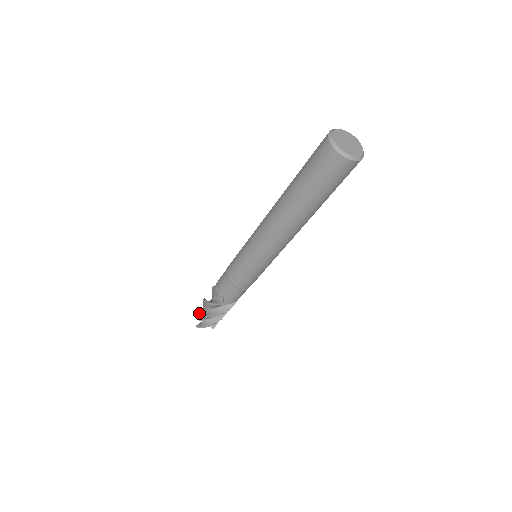
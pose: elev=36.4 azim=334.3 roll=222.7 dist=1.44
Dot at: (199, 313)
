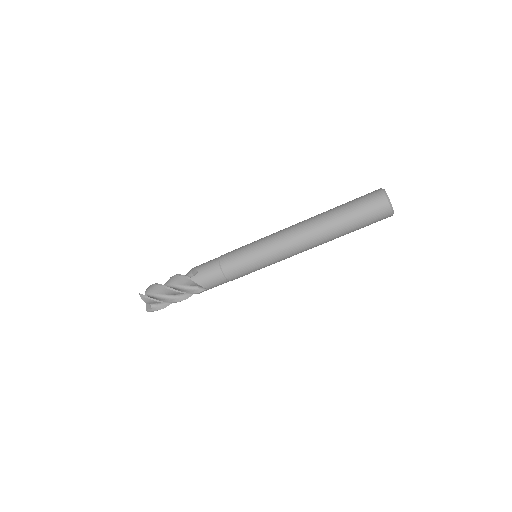
Dot at: (156, 283)
